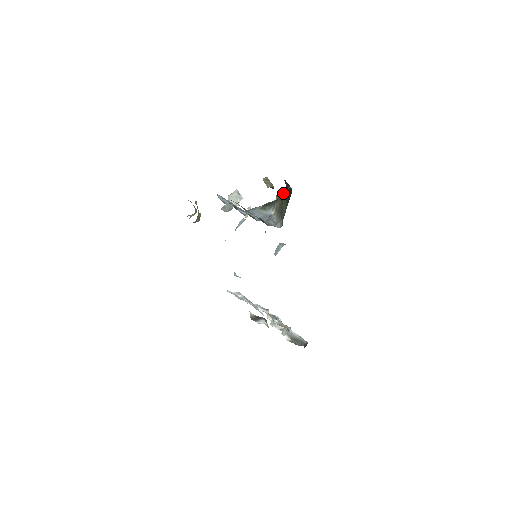
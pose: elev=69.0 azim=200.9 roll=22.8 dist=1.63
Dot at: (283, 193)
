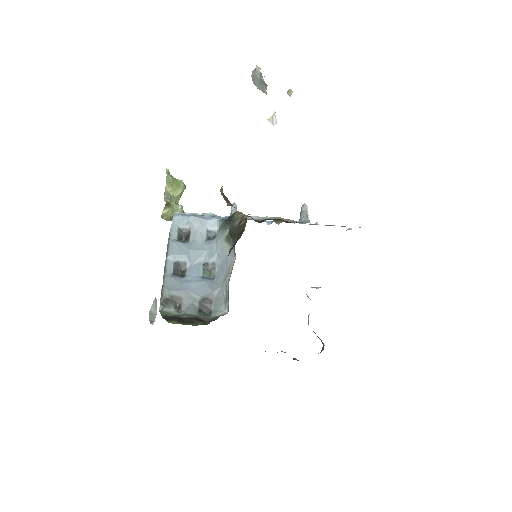
Dot at: occluded
